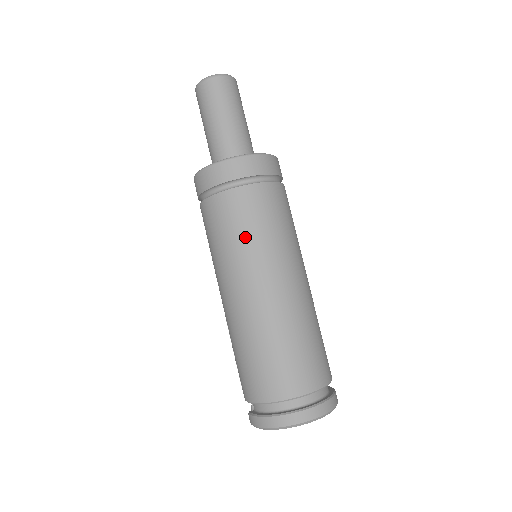
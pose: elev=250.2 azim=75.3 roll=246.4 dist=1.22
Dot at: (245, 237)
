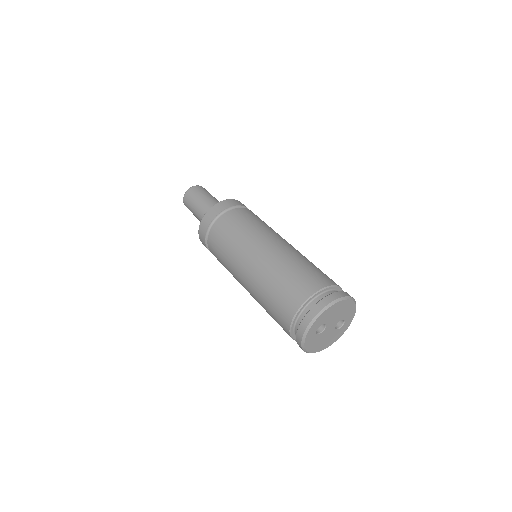
Dot at: (225, 253)
